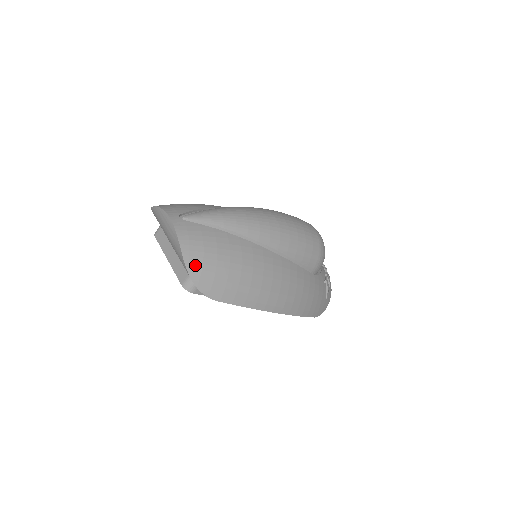
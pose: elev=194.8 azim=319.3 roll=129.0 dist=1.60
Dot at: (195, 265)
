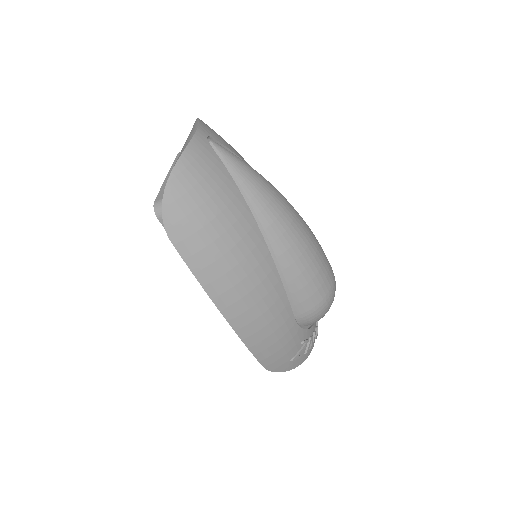
Dot at: (179, 186)
